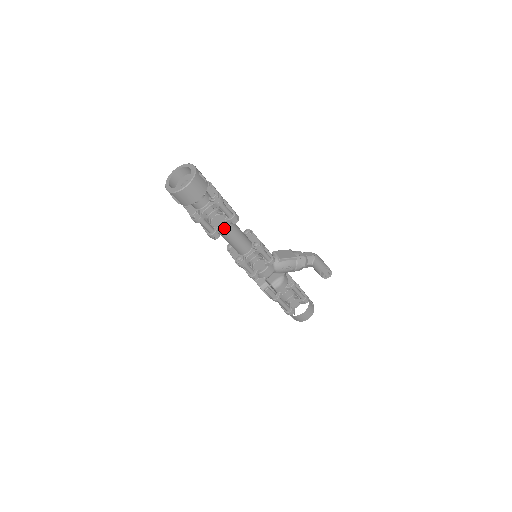
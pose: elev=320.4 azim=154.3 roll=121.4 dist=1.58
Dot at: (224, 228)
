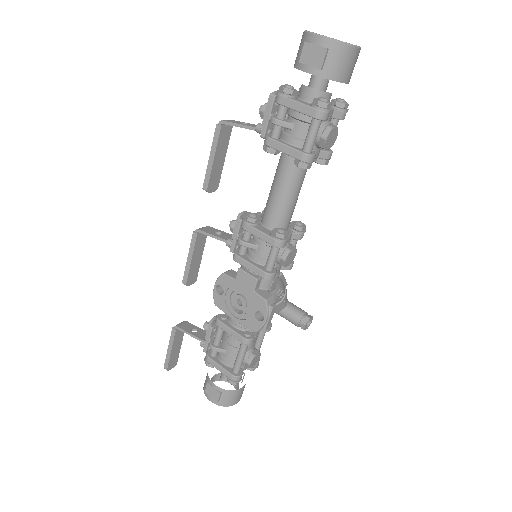
Dot at: occluded
